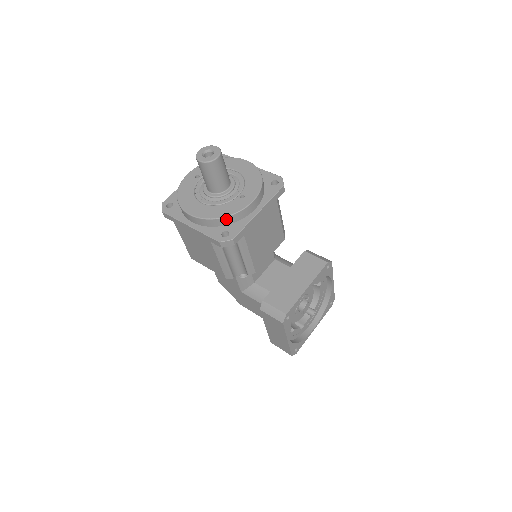
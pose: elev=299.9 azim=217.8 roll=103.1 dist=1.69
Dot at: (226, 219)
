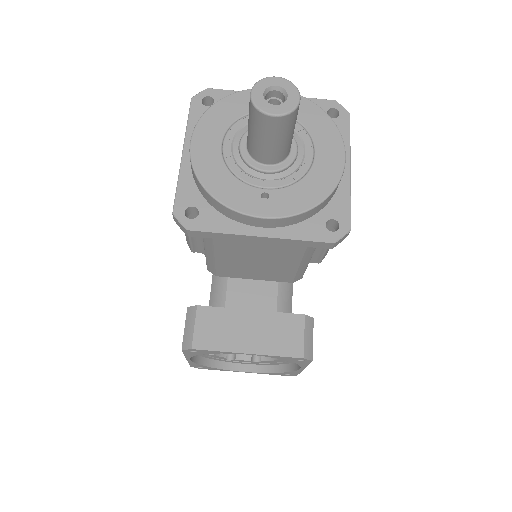
Dot at: (211, 198)
